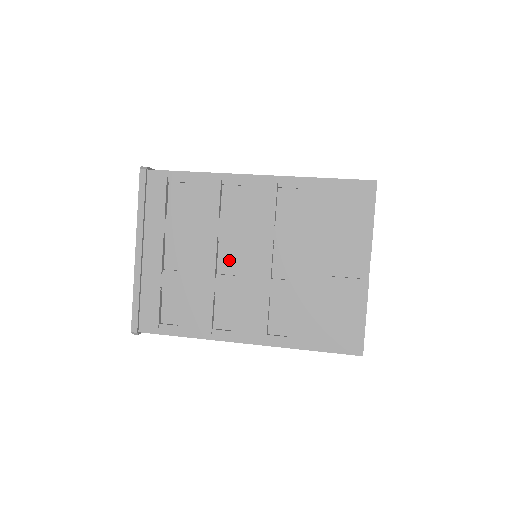
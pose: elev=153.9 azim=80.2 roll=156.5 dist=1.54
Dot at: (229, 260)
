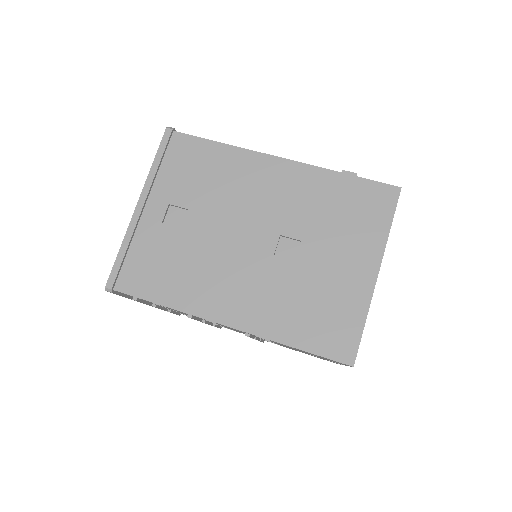
Dot at: occluded
